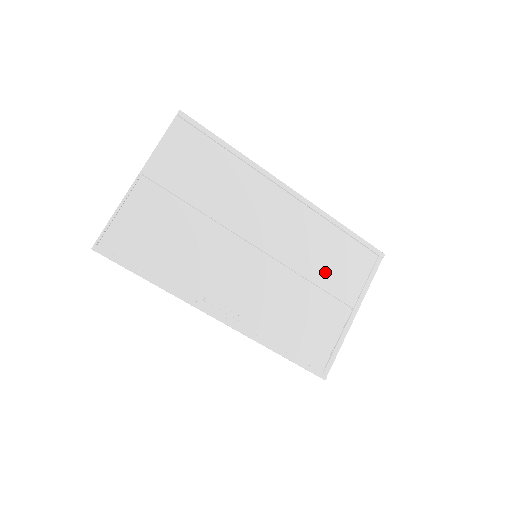
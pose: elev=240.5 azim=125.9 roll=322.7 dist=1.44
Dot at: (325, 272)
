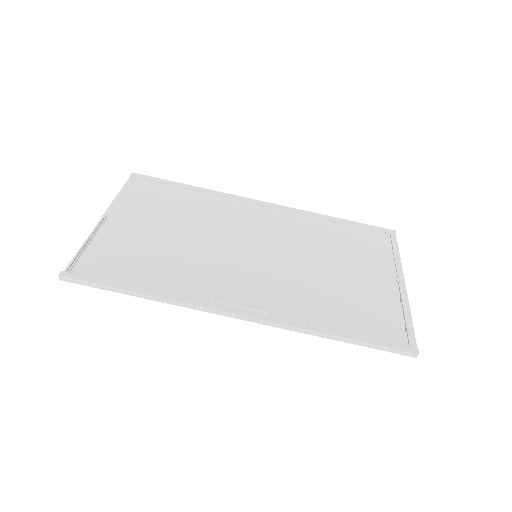
Dot at: (342, 255)
